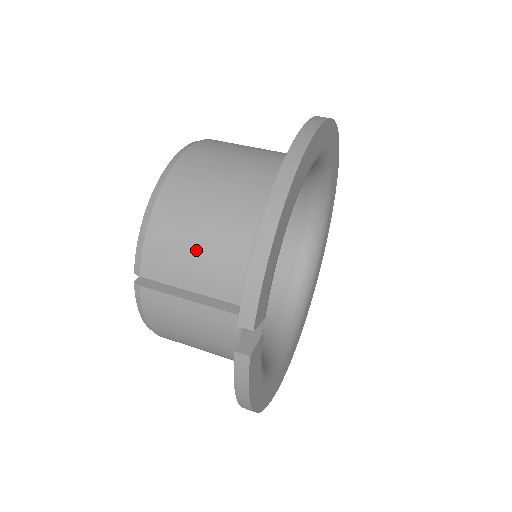
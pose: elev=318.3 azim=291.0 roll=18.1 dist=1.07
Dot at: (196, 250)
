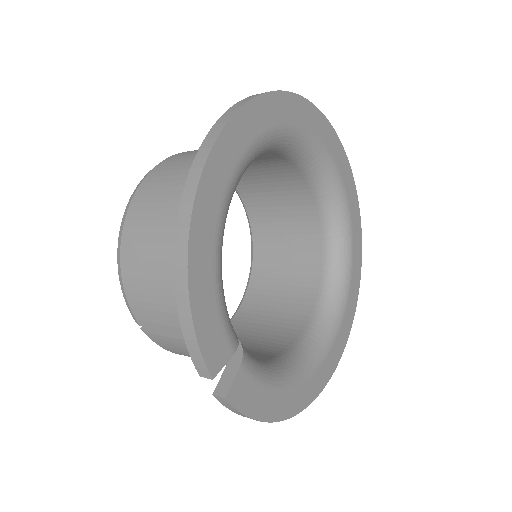
Dot at: (162, 297)
